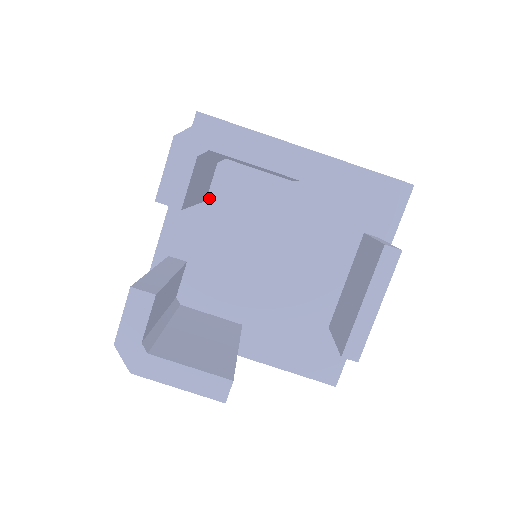
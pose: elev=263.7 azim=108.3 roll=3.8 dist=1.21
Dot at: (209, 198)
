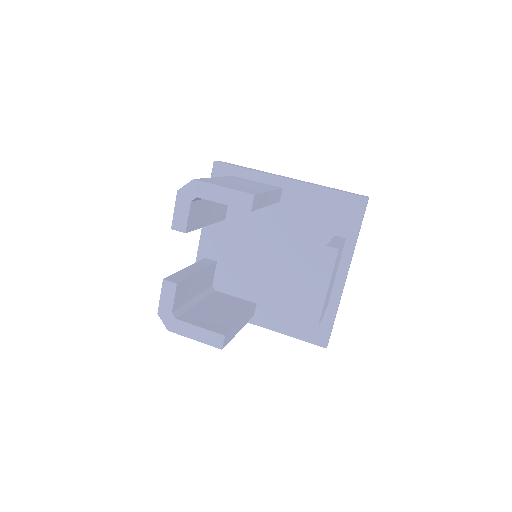
Dot at: (227, 218)
